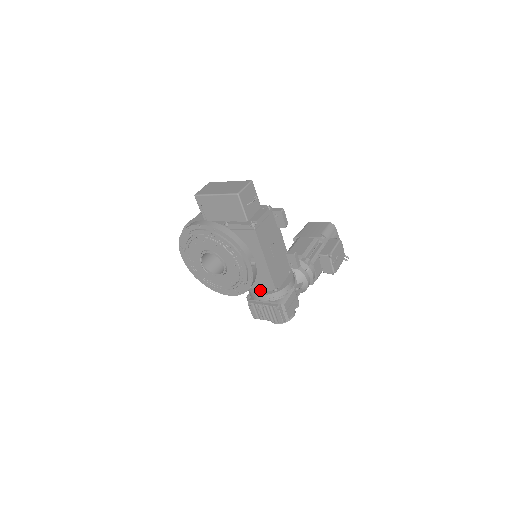
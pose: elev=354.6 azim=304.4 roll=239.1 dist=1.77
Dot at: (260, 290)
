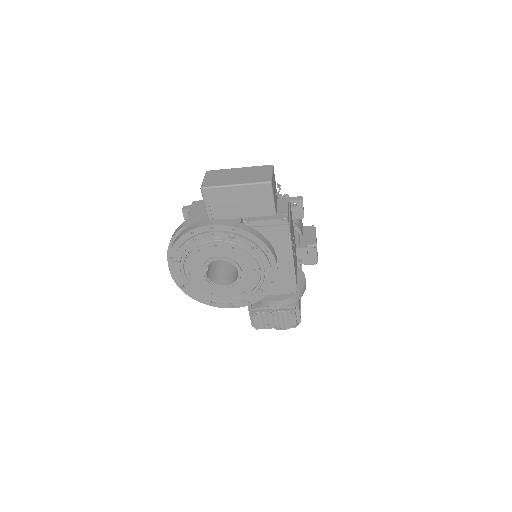
Dot at: (274, 295)
